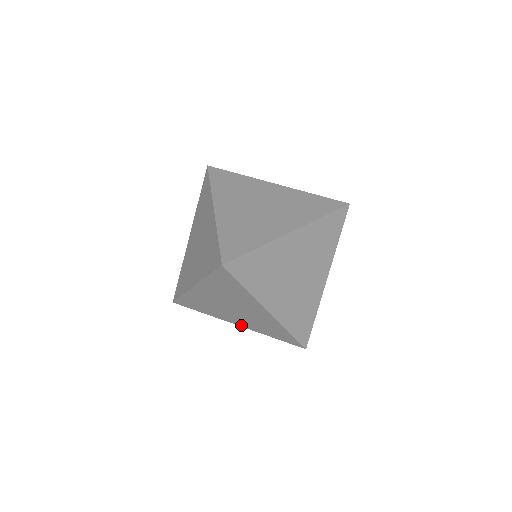
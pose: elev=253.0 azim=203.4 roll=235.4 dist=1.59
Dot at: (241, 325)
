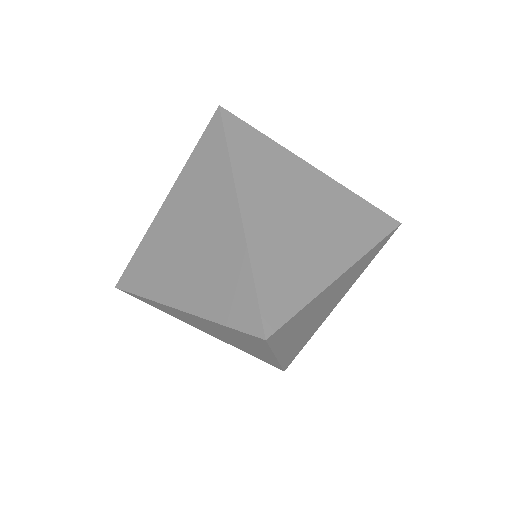
Dot at: (183, 305)
